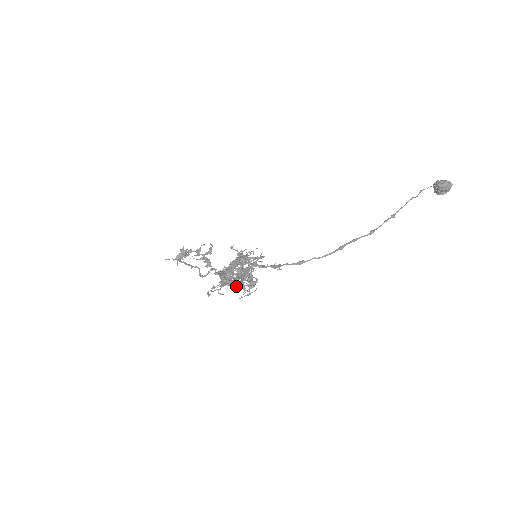
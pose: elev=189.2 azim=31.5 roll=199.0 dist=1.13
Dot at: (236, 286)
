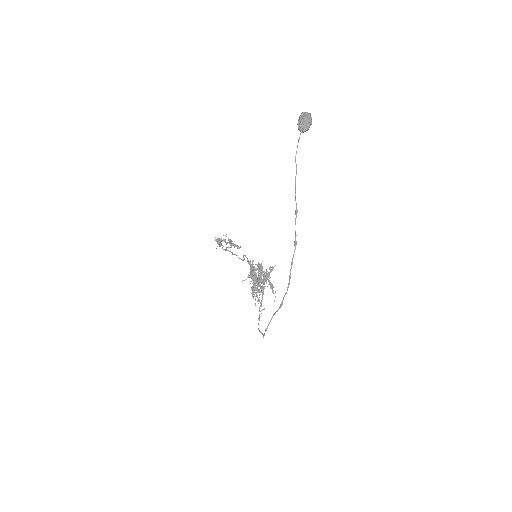
Dot at: occluded
